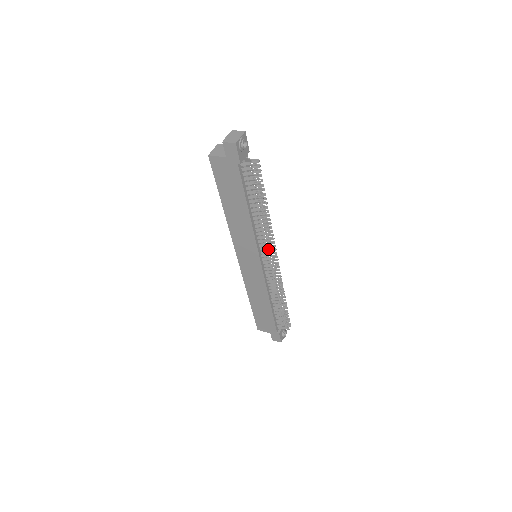
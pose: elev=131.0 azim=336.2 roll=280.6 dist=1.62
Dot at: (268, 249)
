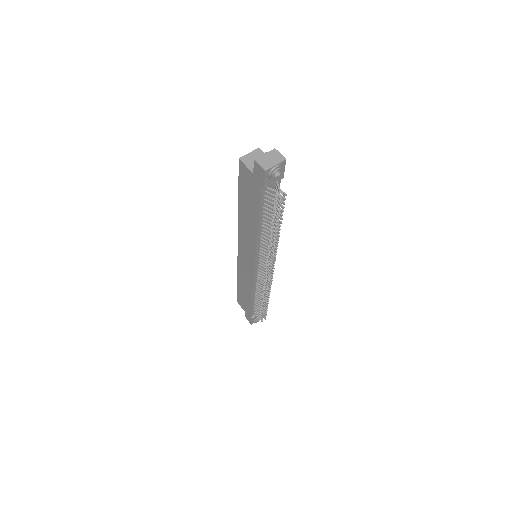
Dot at: occluded
